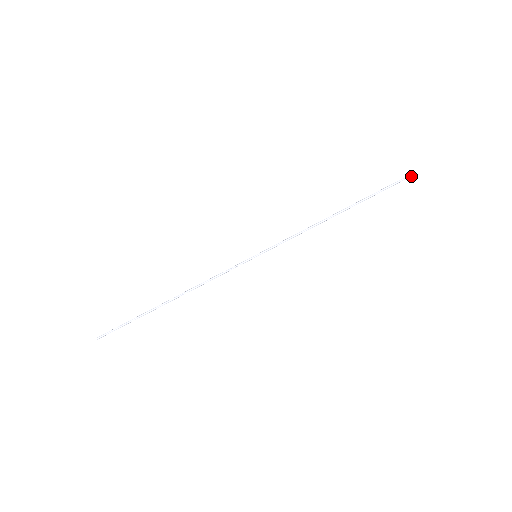
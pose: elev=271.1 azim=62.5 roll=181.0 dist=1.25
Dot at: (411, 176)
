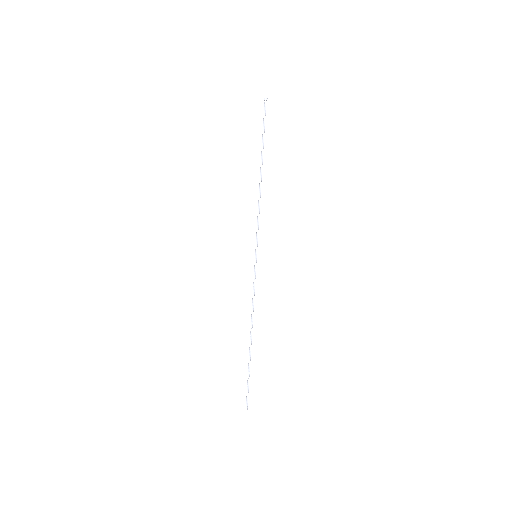
Dot at: (266, 99)
